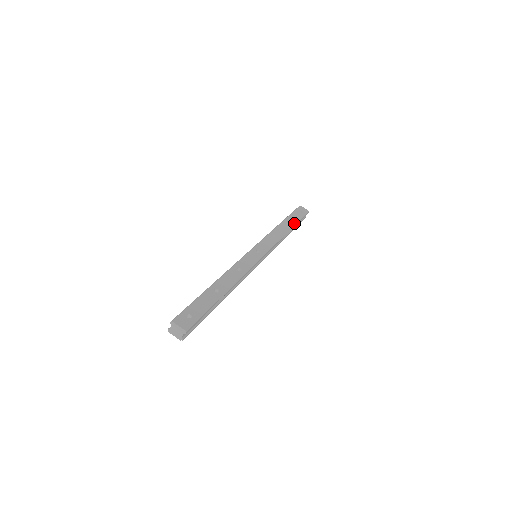
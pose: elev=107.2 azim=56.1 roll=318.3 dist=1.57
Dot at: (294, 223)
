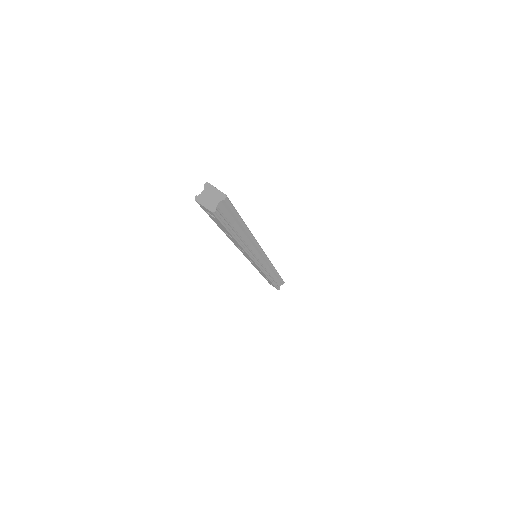
Dot at: occluded
